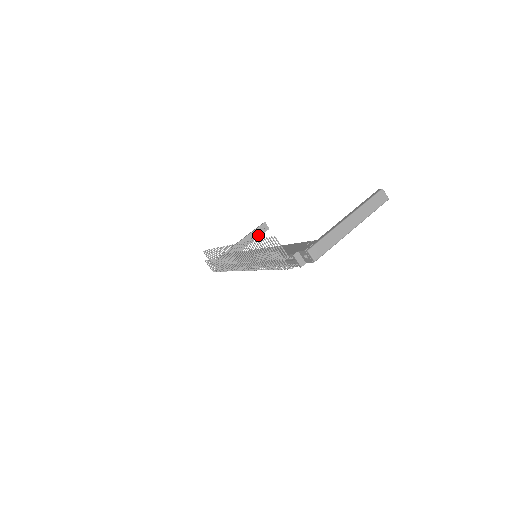
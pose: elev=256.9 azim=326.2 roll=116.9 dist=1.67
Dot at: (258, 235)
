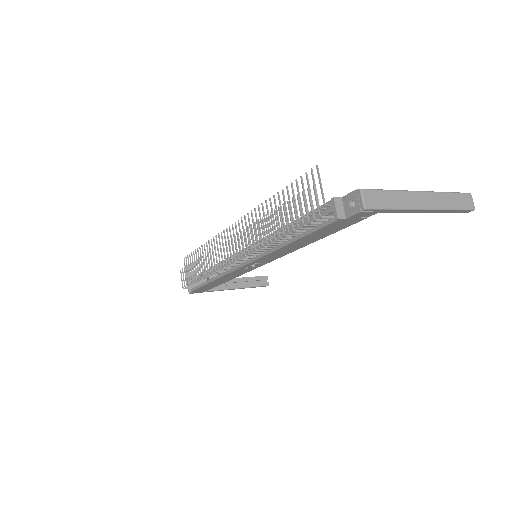
Dot at: (253, 284)
